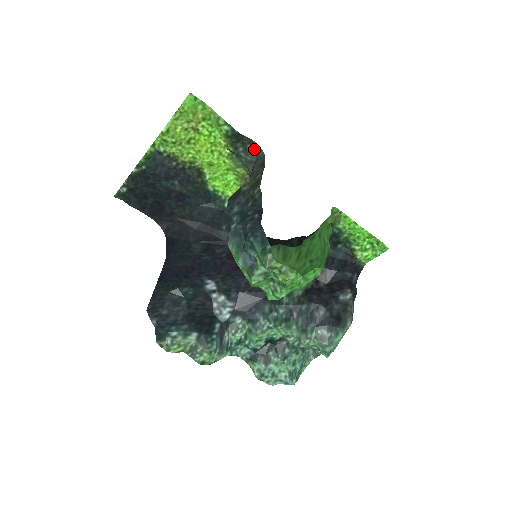
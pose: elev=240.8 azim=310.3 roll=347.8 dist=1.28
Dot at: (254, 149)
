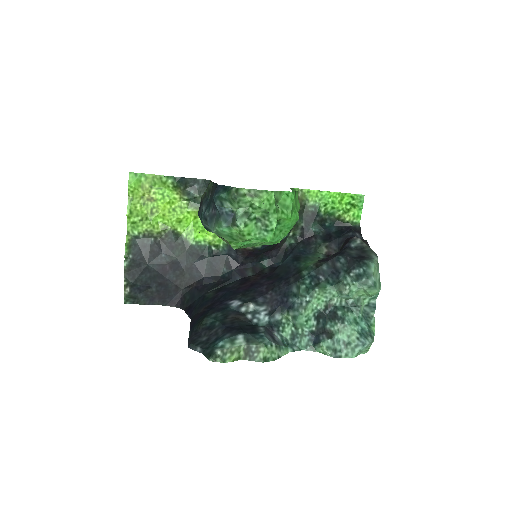
Dot at: (201, 184)
